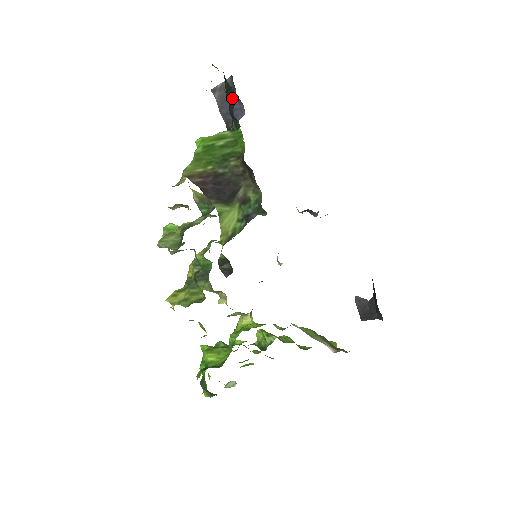
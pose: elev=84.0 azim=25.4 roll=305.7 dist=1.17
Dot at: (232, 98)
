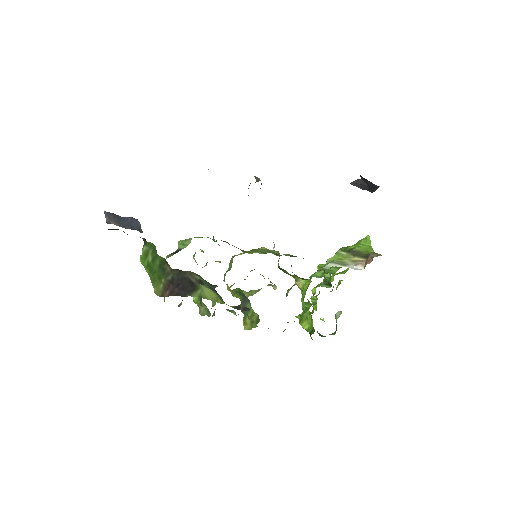
Dot at: occluded
